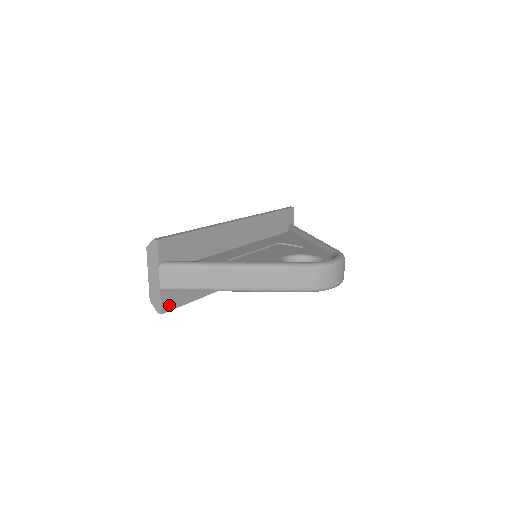
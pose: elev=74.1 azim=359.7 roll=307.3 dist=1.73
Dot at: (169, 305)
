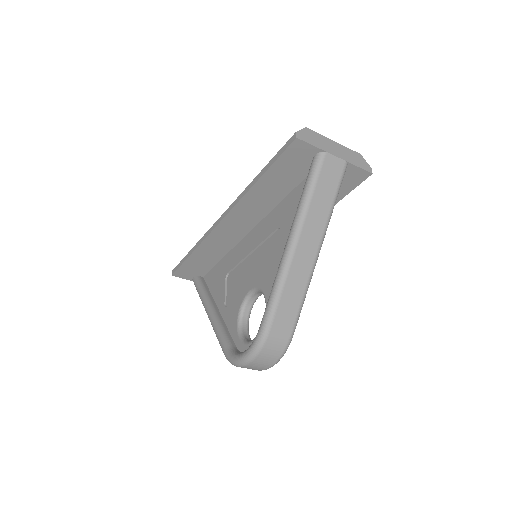
Dot at: occluded
